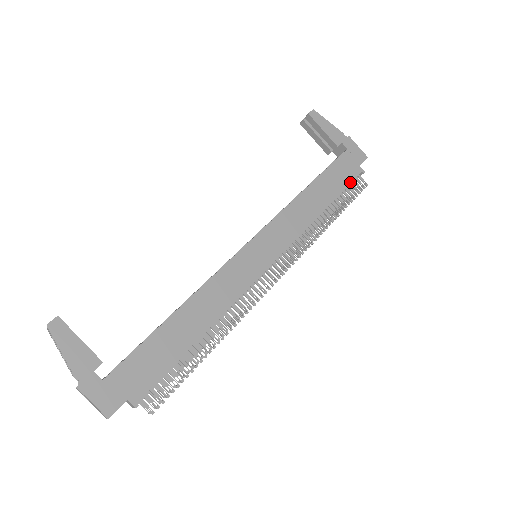
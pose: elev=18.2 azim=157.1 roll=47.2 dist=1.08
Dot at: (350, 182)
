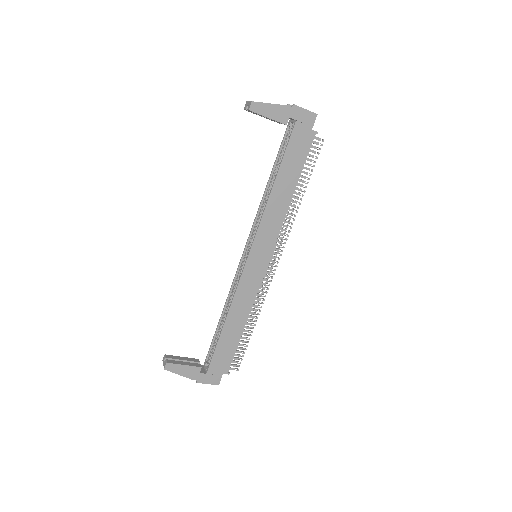
Dot at: (307, 153)
